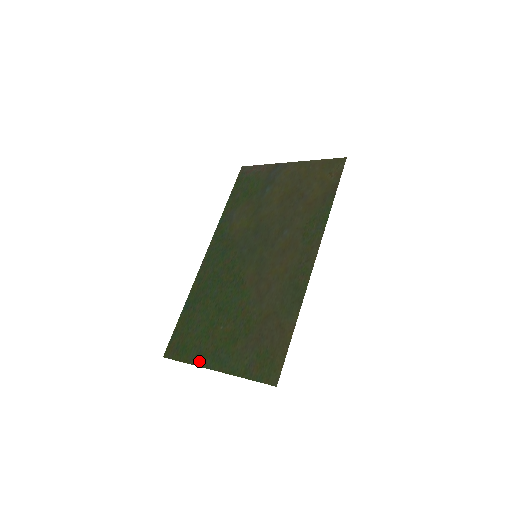
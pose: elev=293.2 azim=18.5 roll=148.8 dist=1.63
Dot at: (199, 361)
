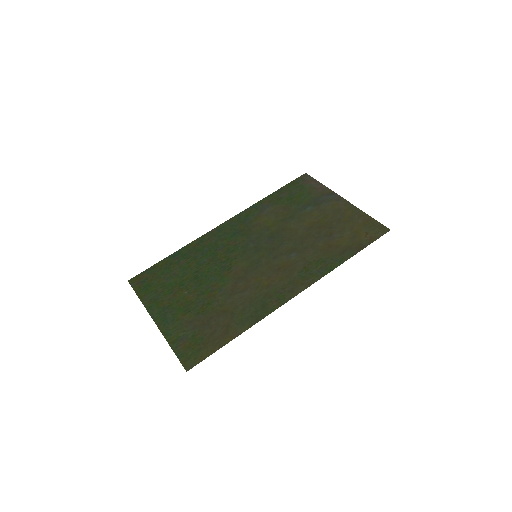
Dot at: (150, 305)
